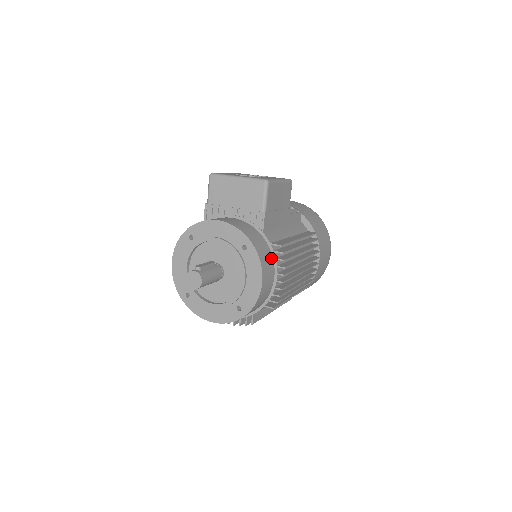
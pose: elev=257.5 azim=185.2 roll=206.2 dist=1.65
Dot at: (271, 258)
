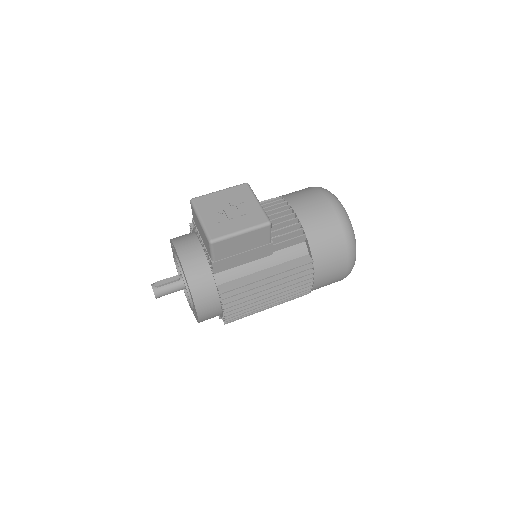
Dot at: (216, 297)
